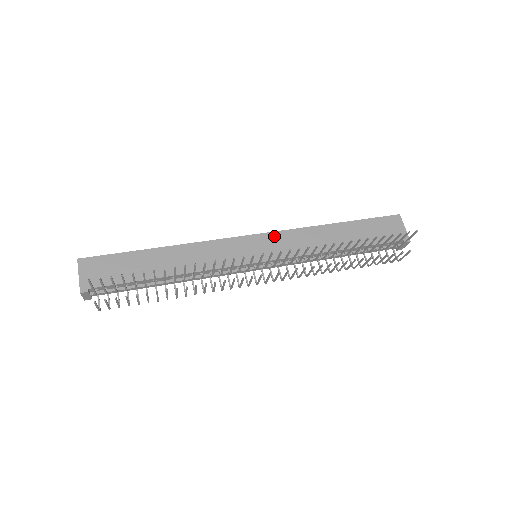
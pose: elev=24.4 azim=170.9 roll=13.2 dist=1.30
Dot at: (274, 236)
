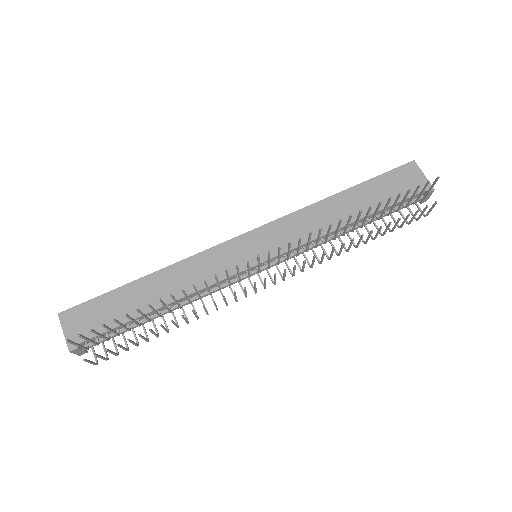
Dot at: (271, 228)
